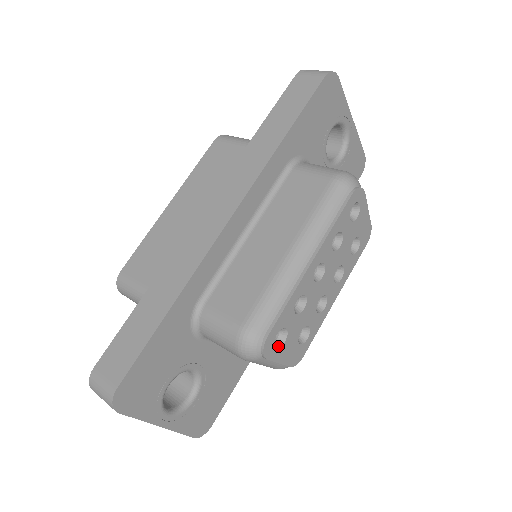
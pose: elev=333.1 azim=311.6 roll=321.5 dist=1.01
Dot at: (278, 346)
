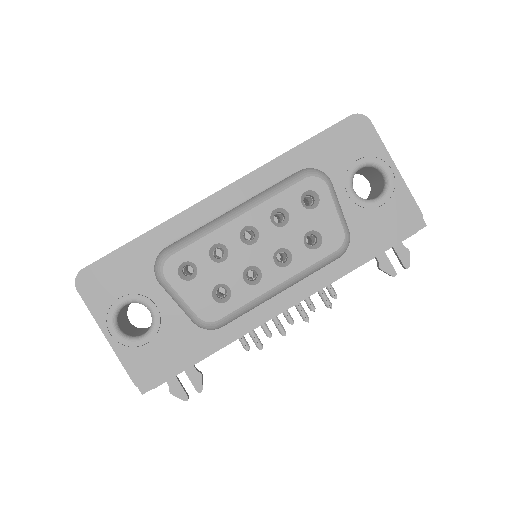
Dot at: (184, 279)
